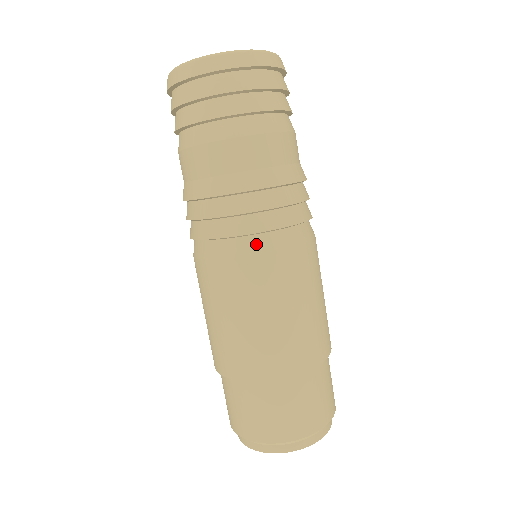
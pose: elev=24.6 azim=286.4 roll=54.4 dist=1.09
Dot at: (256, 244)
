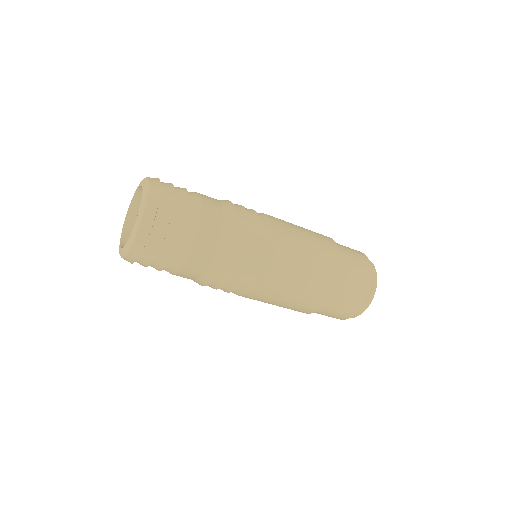
Dot at: (249, 282)
